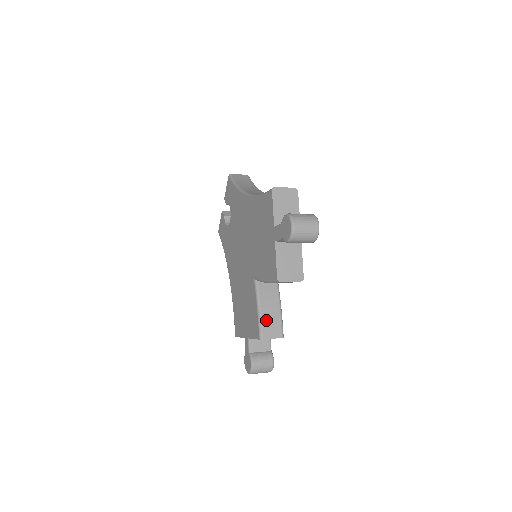
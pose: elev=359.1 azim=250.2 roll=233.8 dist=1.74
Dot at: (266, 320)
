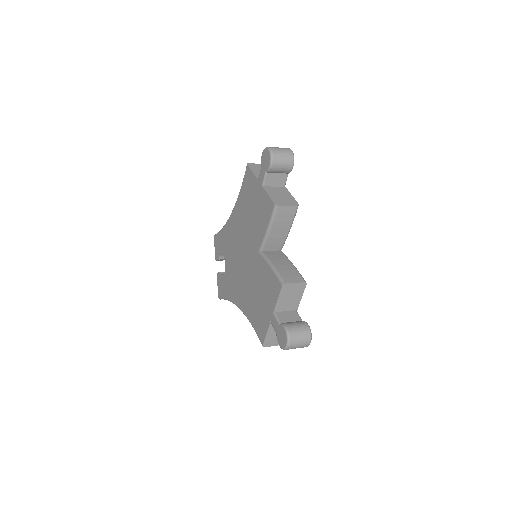
Dot at: (282, 271)
